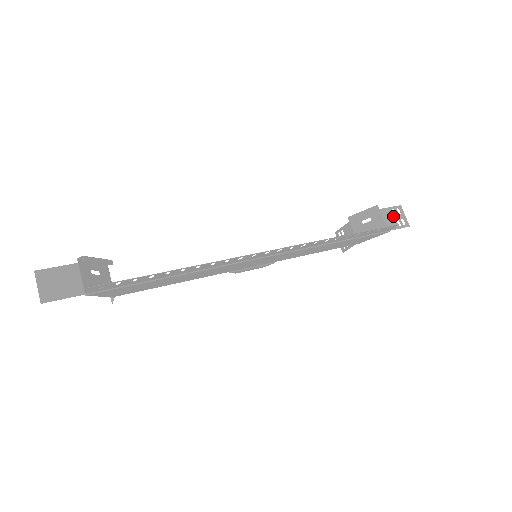
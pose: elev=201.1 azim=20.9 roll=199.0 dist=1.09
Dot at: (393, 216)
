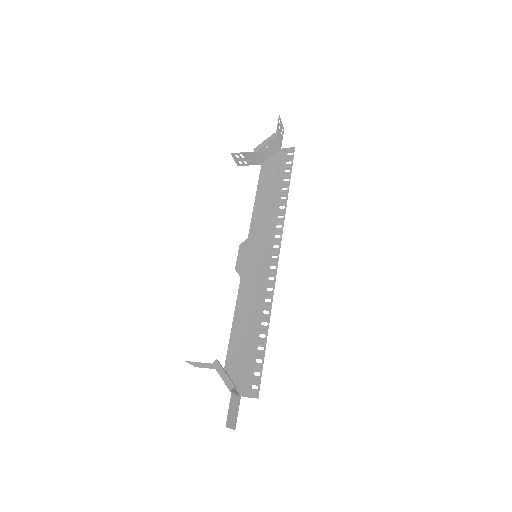
Dot at: (280, 131)
